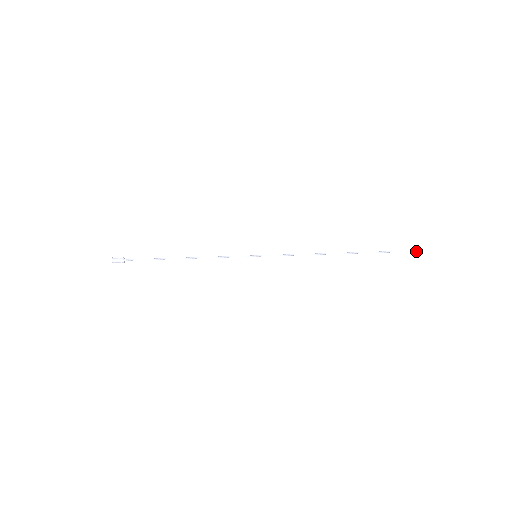
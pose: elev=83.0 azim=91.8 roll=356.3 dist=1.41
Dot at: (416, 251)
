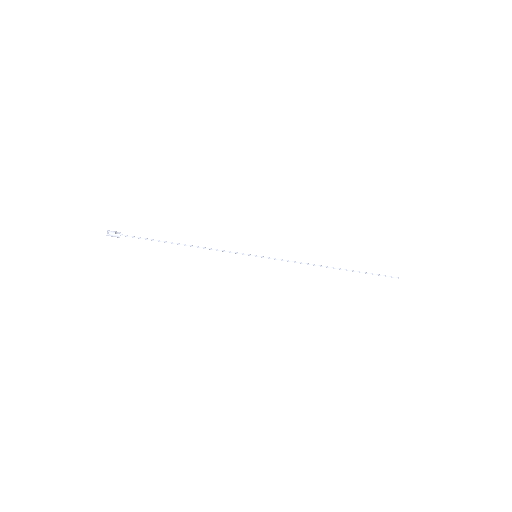
Dot at: (391, 277)
